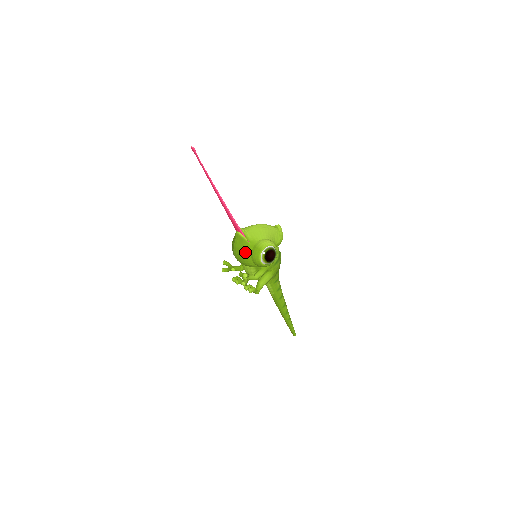
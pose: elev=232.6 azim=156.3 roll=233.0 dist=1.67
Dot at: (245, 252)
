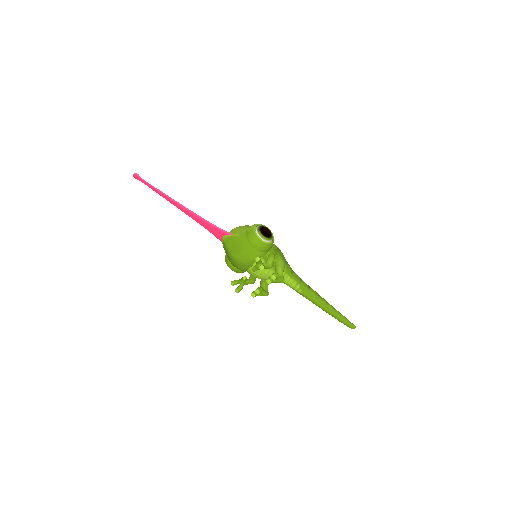
Dot at: (242, 245)
